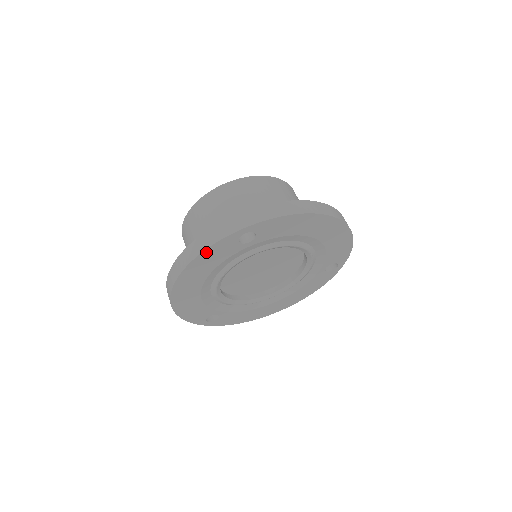
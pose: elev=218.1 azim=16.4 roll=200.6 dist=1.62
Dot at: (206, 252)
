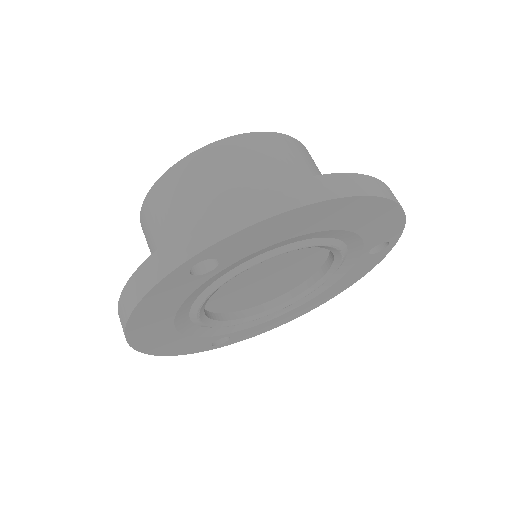
Dot at: (145, 301)
